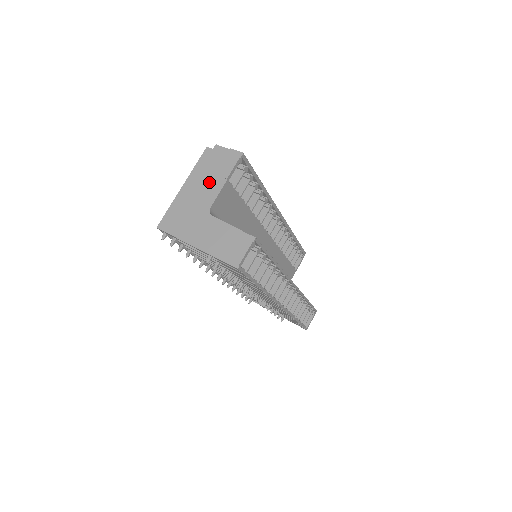
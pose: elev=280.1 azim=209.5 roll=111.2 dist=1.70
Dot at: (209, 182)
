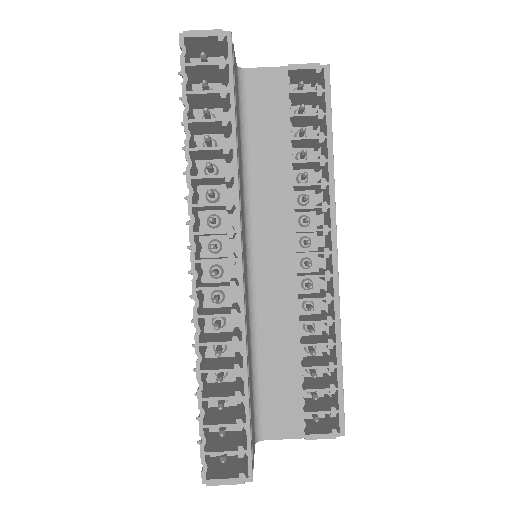
Dot at: occluded
